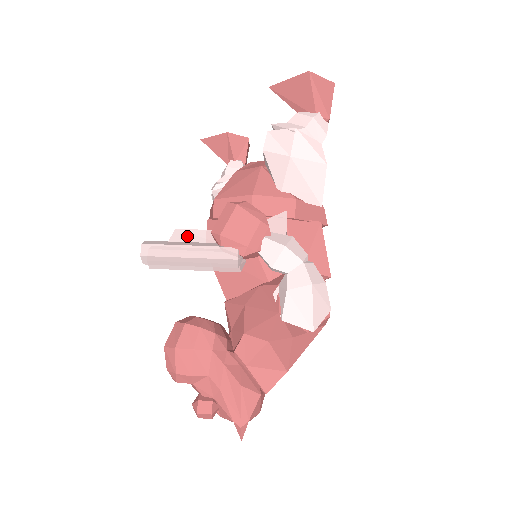
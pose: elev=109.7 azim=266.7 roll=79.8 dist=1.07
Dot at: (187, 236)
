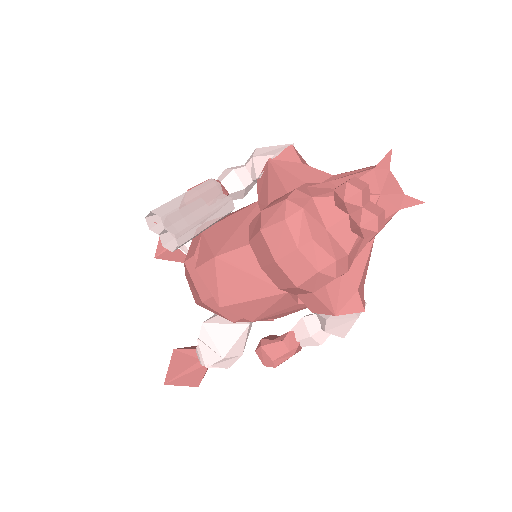
Dot at: occluded
